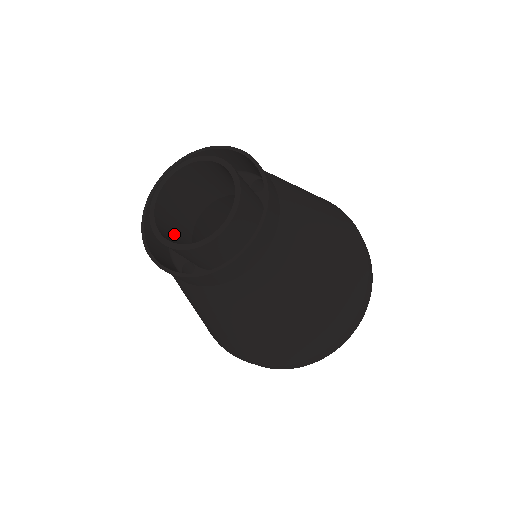
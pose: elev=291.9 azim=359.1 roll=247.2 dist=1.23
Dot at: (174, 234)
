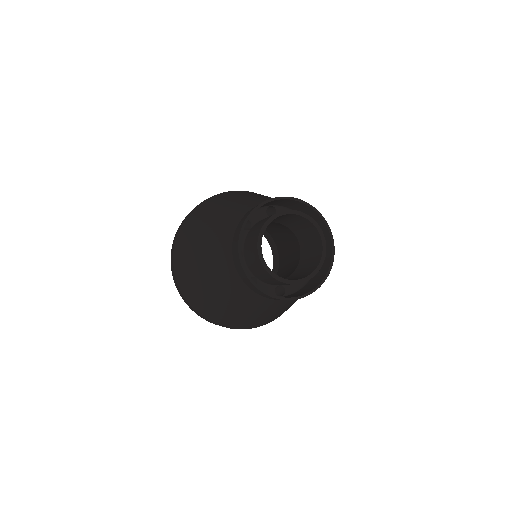
Dot at: occluded
